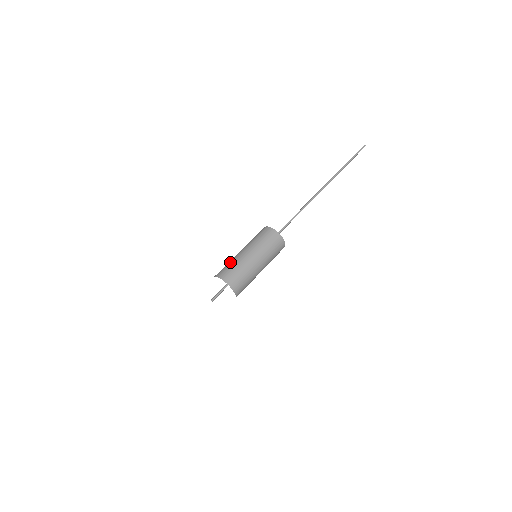
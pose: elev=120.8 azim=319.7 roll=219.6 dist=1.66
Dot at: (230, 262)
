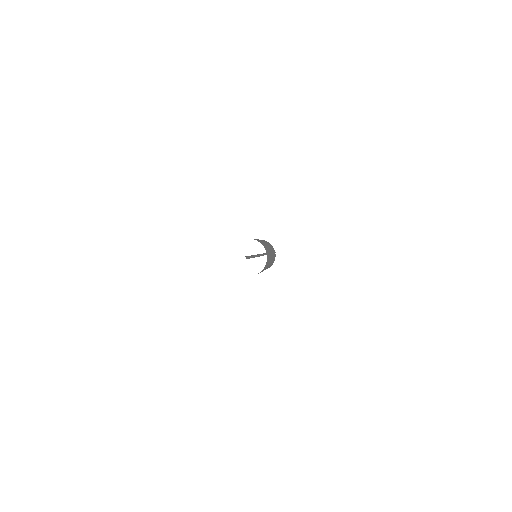
Dot at: occluded
